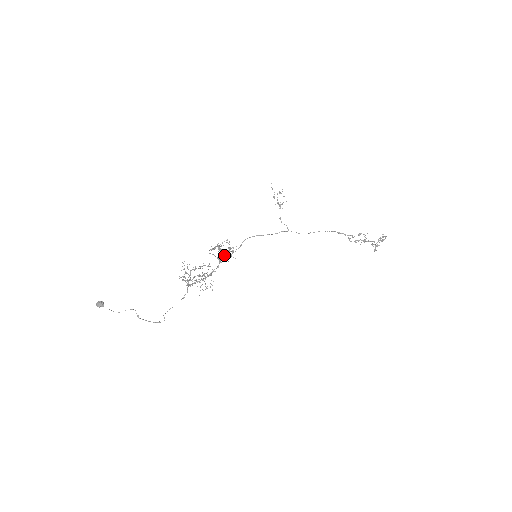
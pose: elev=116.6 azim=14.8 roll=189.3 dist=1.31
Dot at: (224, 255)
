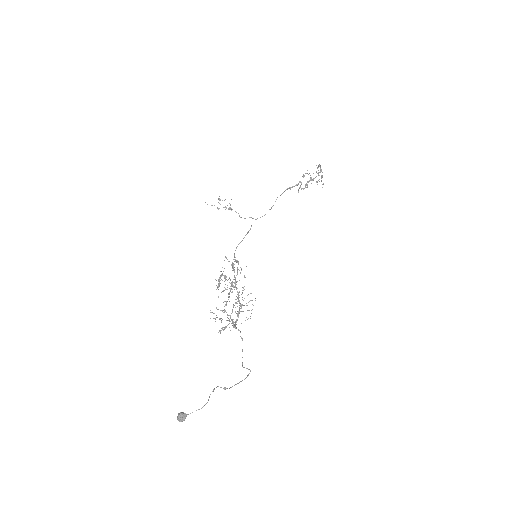
Dot at: occluded
